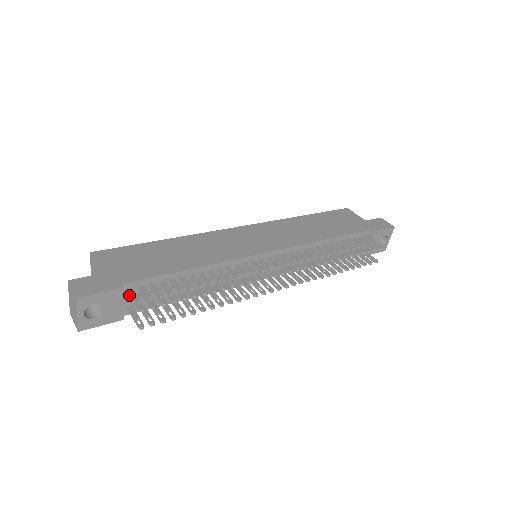
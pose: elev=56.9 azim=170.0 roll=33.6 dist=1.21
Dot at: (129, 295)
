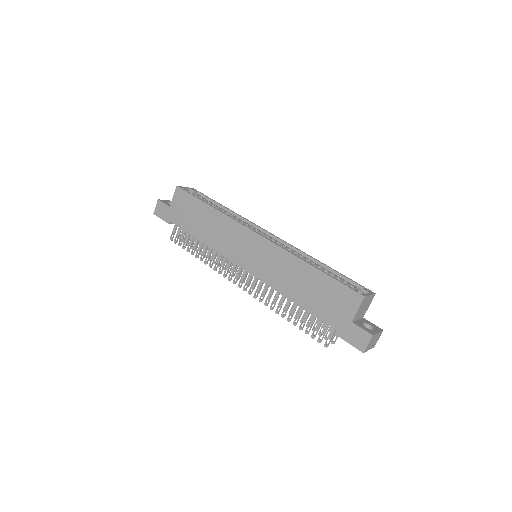
Dot at: occluded
